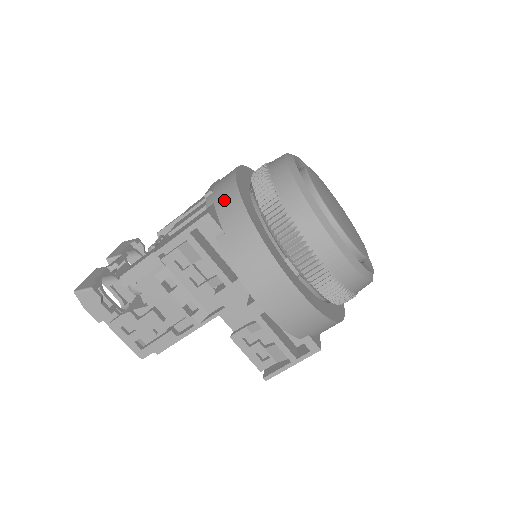
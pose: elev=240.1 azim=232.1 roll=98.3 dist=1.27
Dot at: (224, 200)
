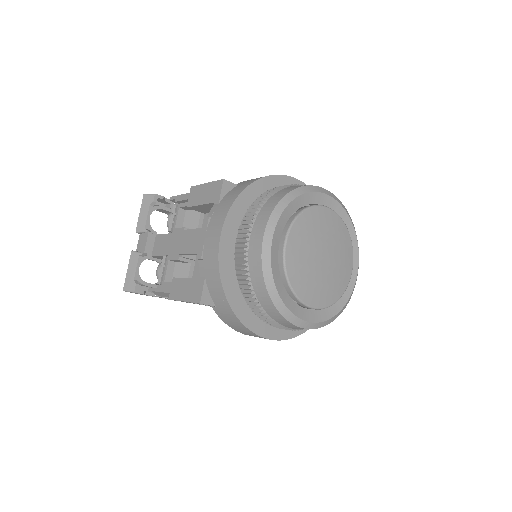
Dot at: (212, 283)
